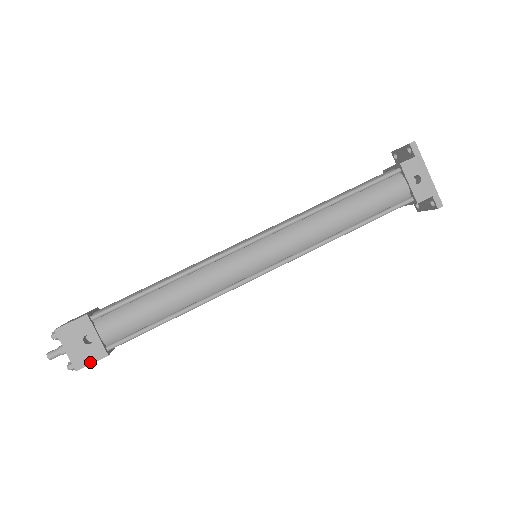
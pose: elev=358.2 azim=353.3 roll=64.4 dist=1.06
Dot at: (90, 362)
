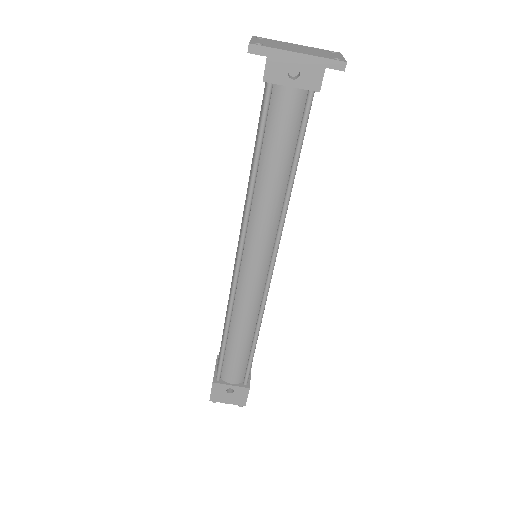
Dot at: (246, 398)
